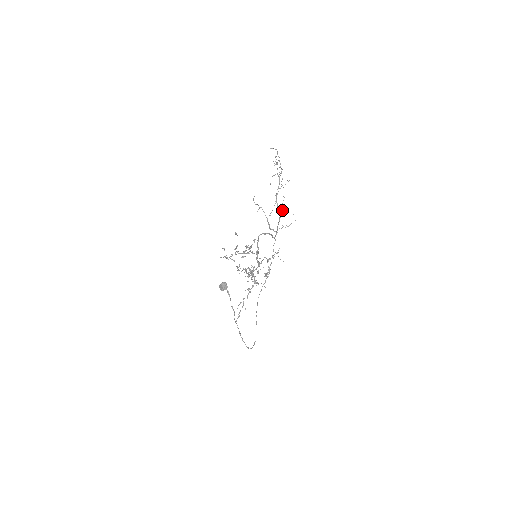
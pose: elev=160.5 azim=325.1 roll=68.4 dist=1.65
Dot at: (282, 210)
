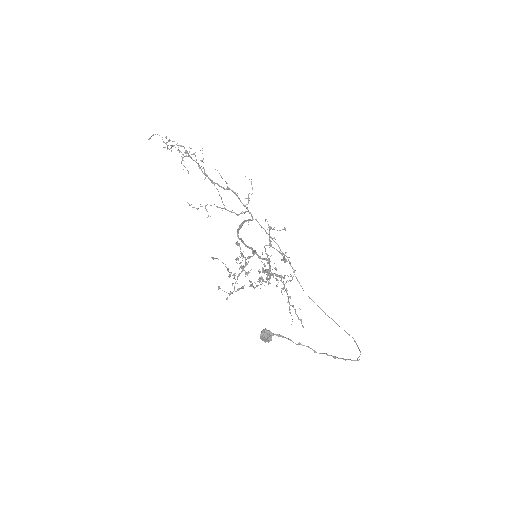
Dot at: occluded
